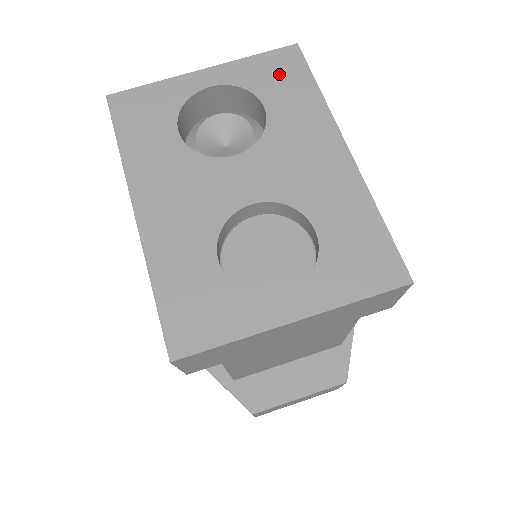
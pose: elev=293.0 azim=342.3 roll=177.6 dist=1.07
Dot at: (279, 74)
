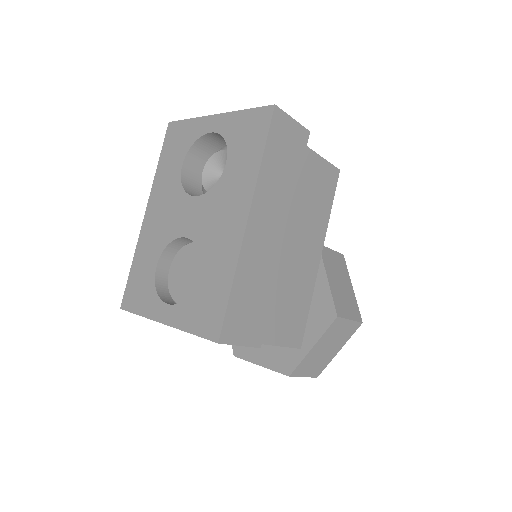
Dot at: (248, 134)
